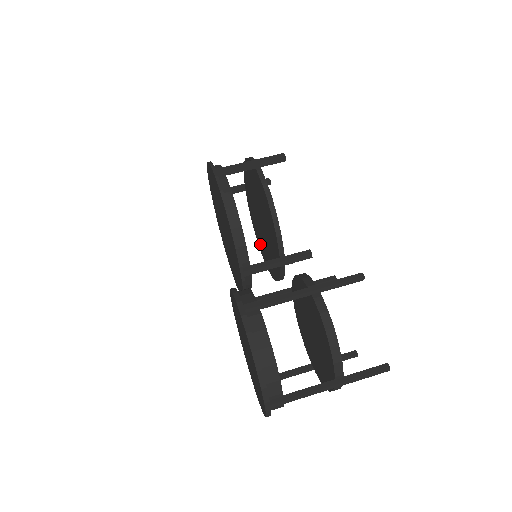
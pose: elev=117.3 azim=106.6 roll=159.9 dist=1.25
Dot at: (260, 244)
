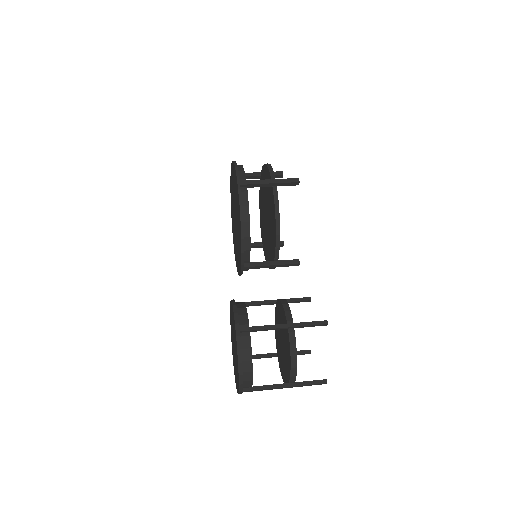
Dot at: (262, 226)
